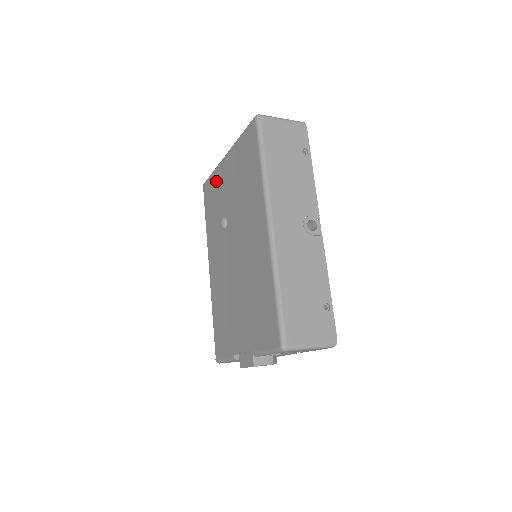
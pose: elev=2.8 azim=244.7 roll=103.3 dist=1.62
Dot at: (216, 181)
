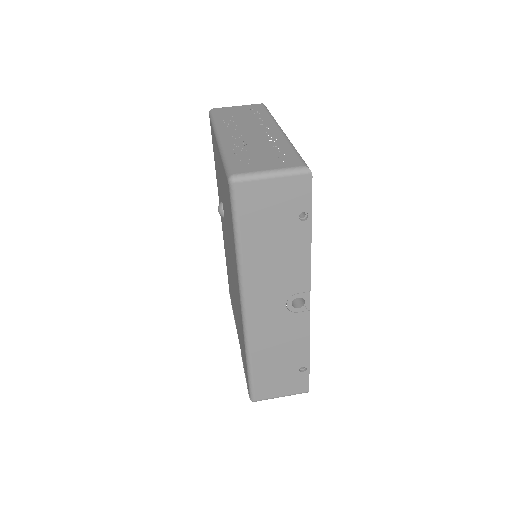
Dot at: (215, 145)
